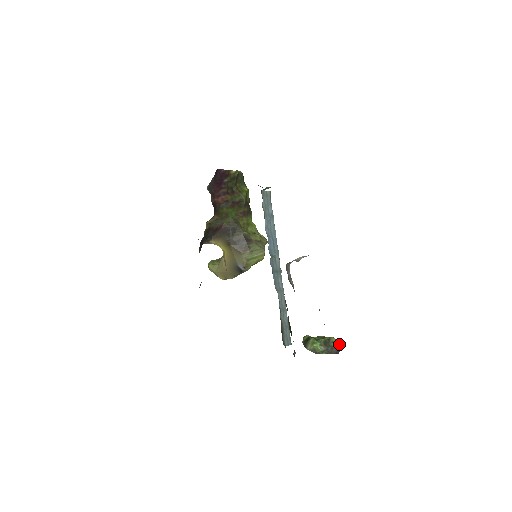
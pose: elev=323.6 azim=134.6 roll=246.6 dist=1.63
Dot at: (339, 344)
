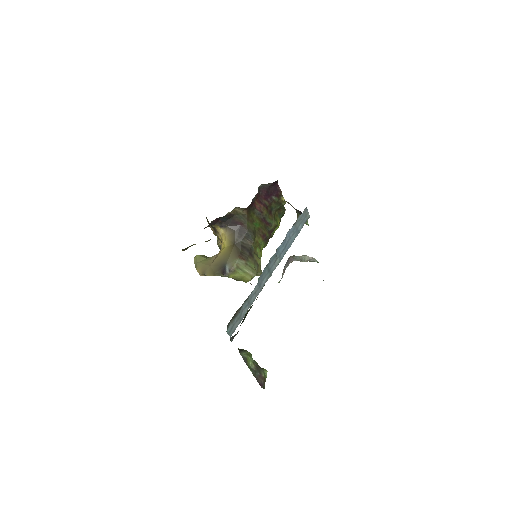
Dot at: occluded
